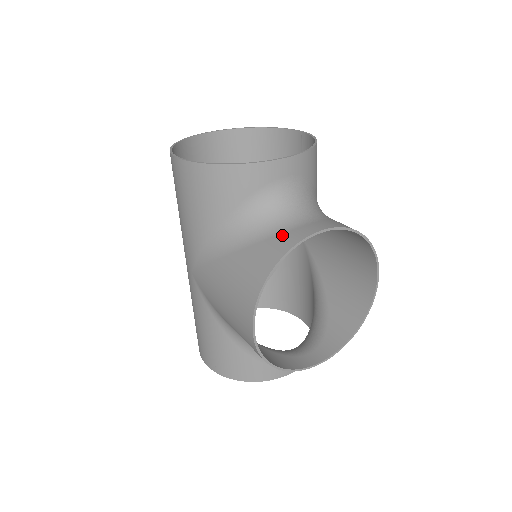
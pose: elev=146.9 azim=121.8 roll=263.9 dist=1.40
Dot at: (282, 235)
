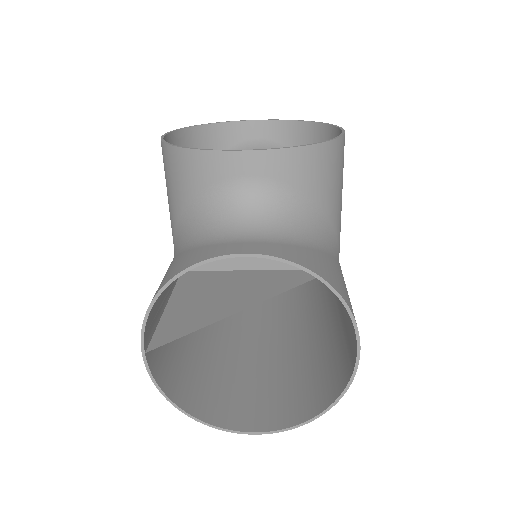
Dot at: (230, 144)
